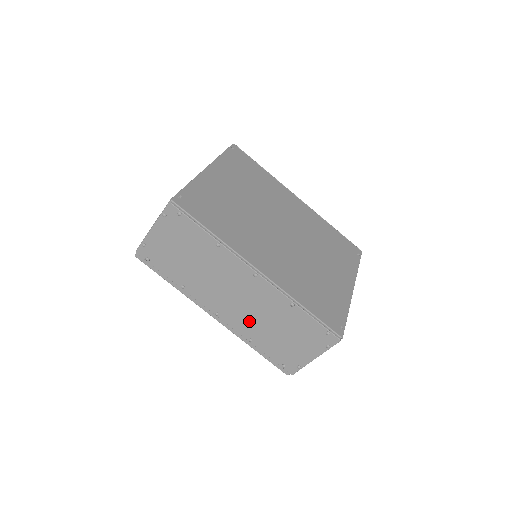
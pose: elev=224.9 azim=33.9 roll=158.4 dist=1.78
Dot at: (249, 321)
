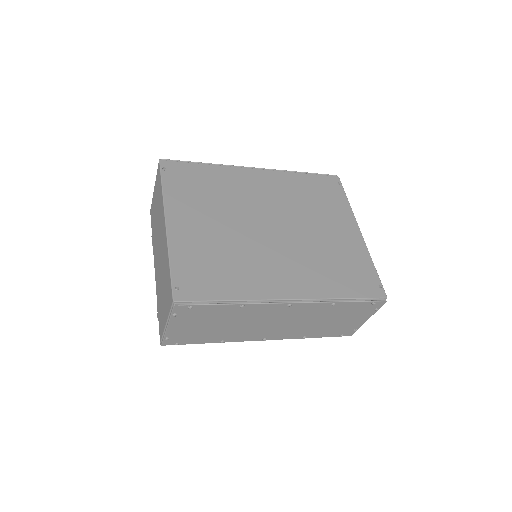
Dot at: (297, 329)
